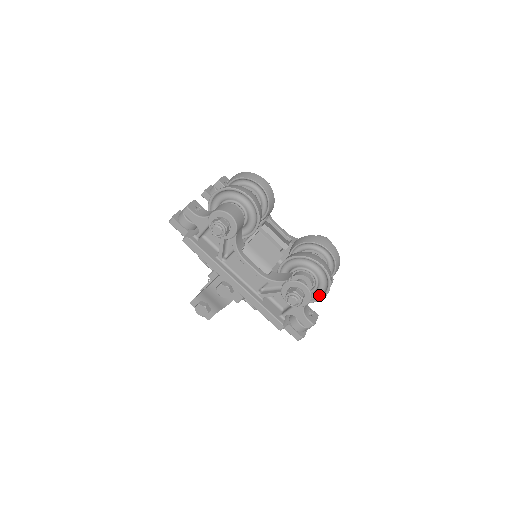
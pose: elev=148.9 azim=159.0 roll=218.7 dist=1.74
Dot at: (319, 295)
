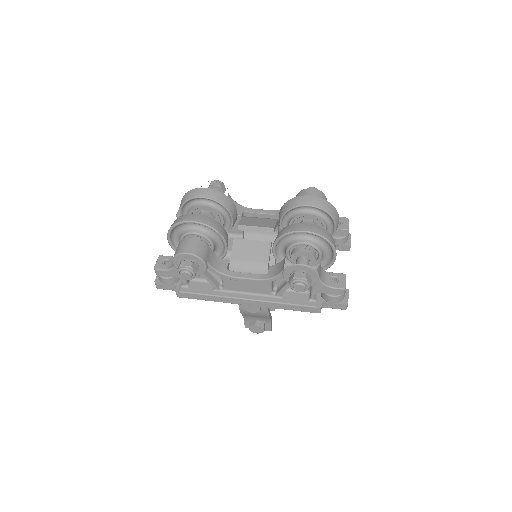
Dot at: (331, 255)
